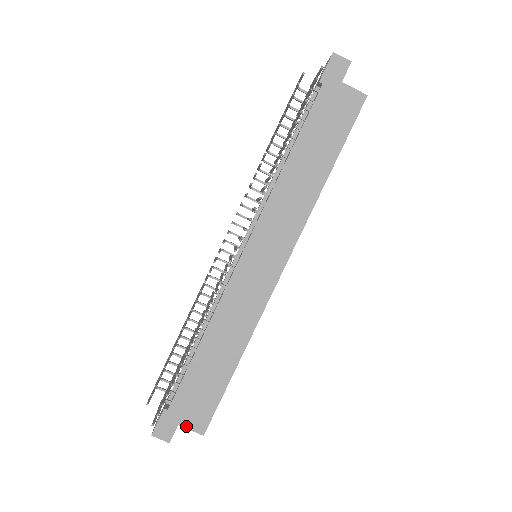
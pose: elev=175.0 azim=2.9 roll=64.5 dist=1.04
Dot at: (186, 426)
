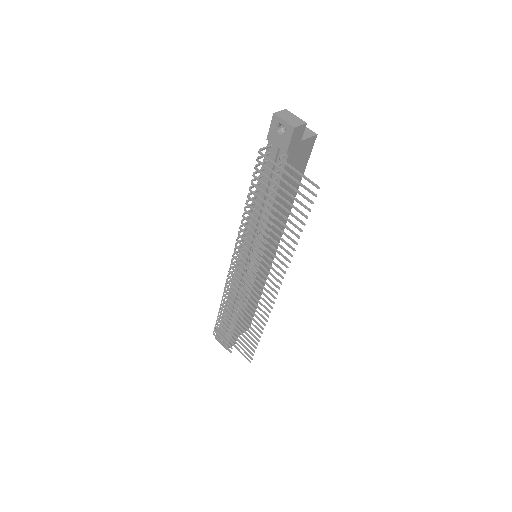
Dot at: occluded
